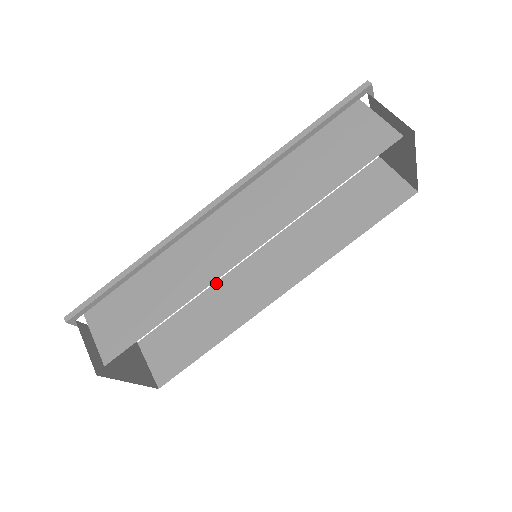
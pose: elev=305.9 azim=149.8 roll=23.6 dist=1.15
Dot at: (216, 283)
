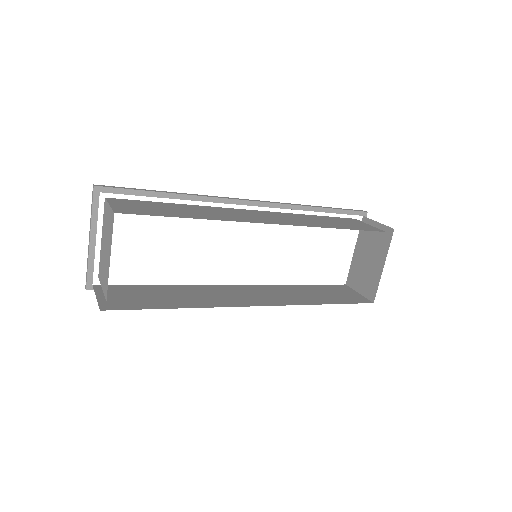
Dot at: (194, 285)
